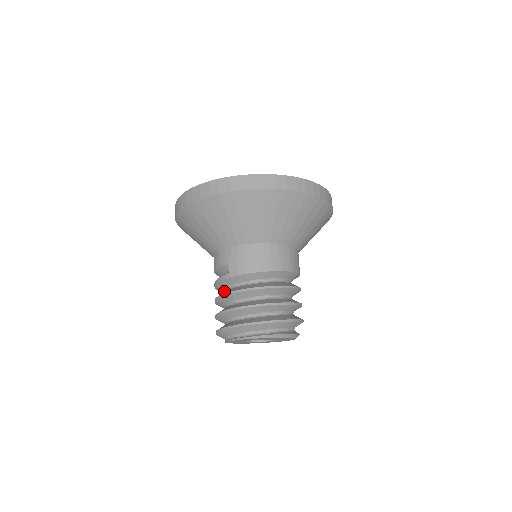
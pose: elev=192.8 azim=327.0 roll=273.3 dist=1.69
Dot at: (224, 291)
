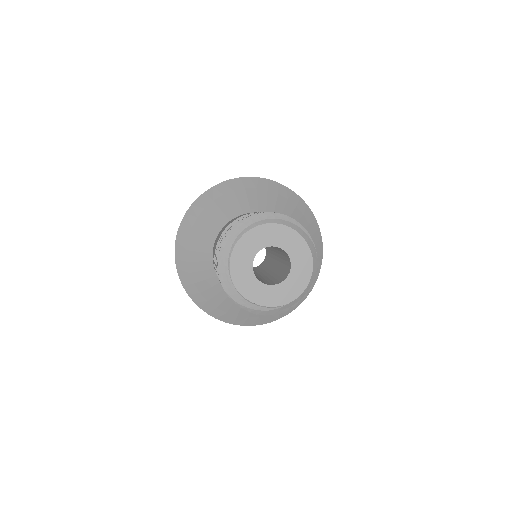
Dot at: occluded
